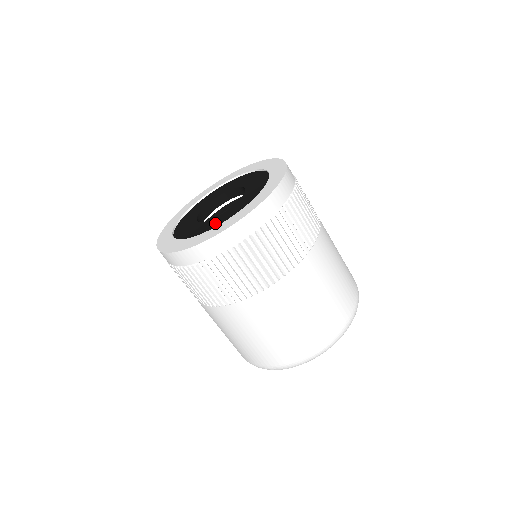
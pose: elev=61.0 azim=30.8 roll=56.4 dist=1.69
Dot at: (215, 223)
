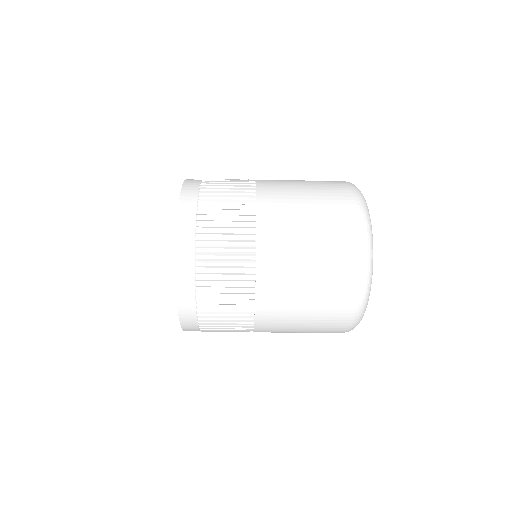
Dot at: occluded
